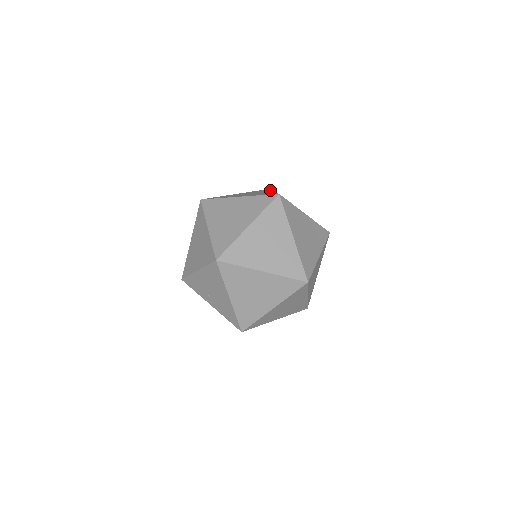
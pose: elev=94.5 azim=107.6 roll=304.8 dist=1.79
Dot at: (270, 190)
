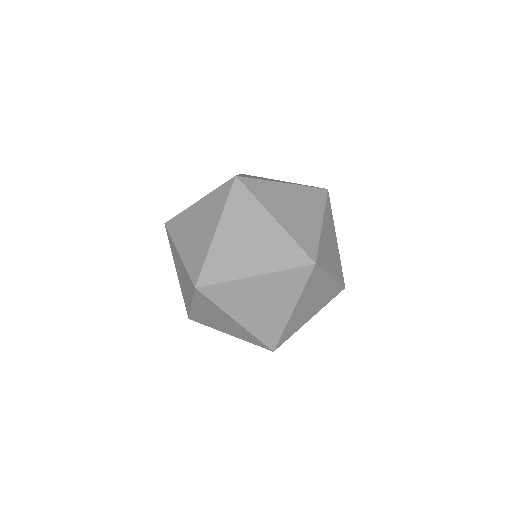
Dot at: (323, 209)
